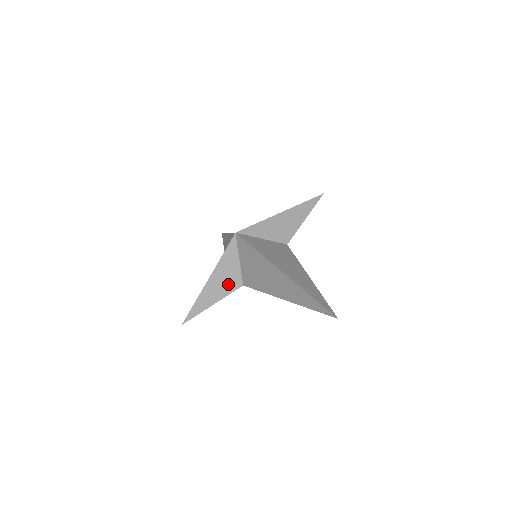
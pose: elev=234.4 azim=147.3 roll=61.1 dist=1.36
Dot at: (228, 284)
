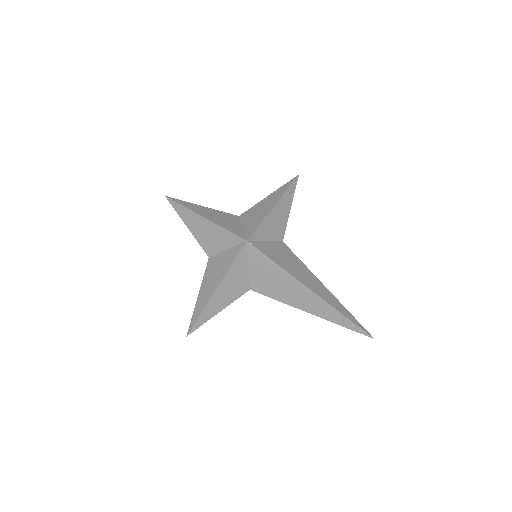
Dot at: (236, 291)
